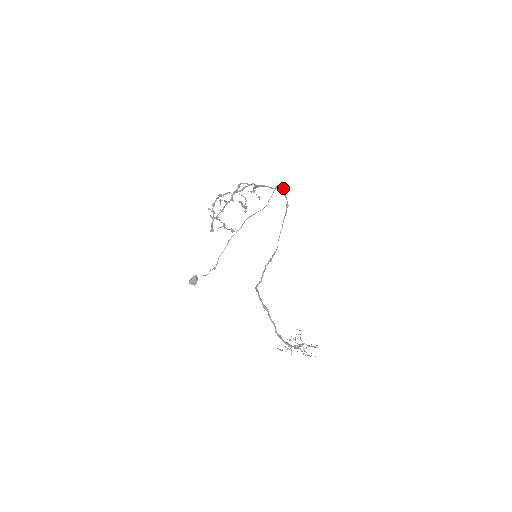
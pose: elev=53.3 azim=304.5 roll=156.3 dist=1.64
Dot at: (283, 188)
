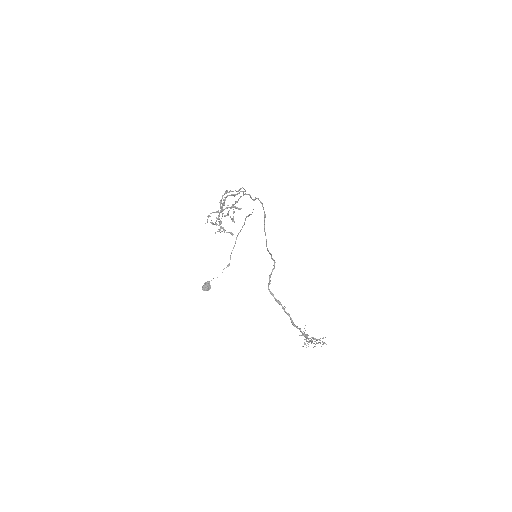
Dot at: (259, 200)
